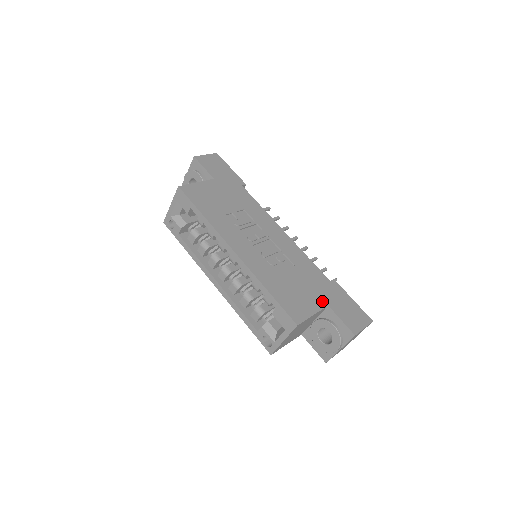
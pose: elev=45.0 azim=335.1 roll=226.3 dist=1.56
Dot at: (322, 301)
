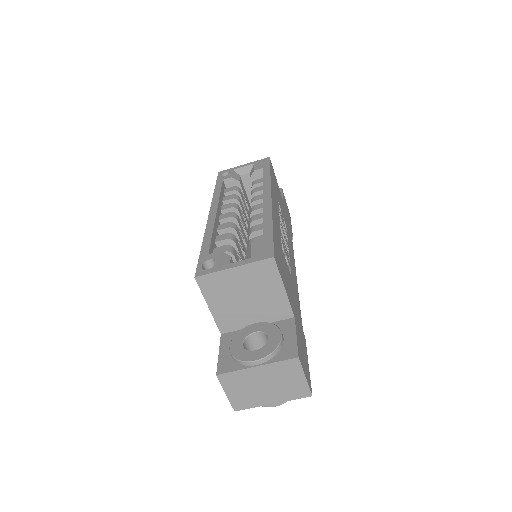
Dot at: (293, 308)
